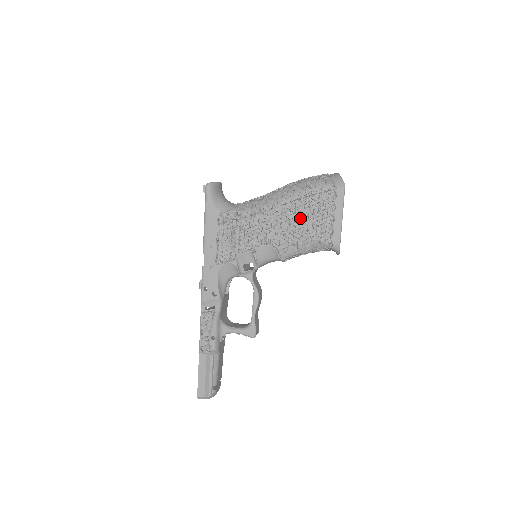
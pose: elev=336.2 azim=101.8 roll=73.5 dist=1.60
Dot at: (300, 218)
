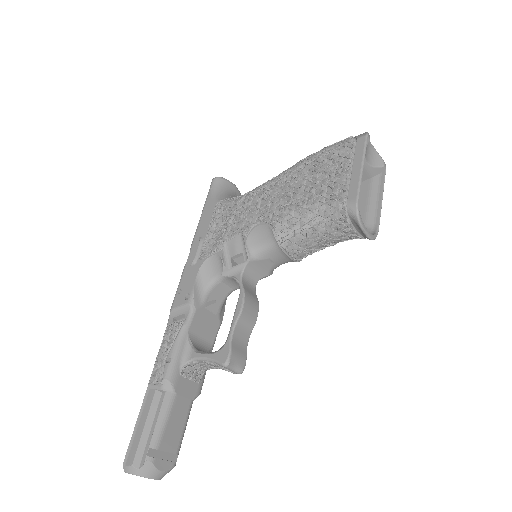
Dot at: (307, 183)
